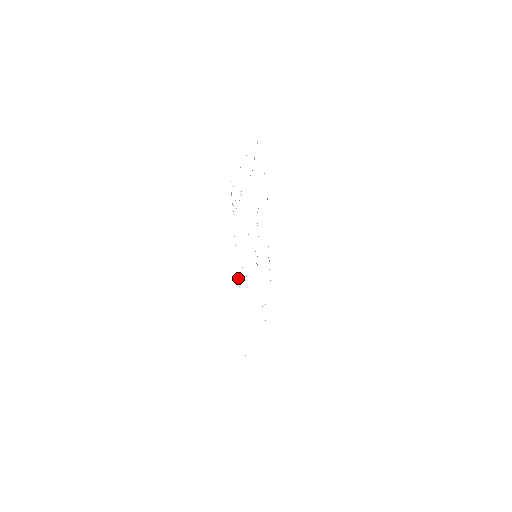
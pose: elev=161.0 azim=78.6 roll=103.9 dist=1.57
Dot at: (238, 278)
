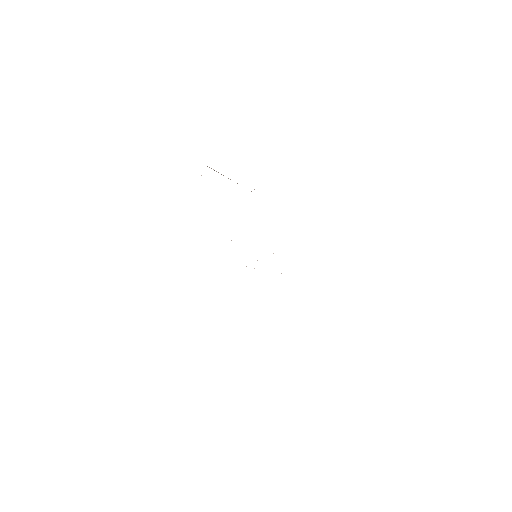
Dot at: occluded
